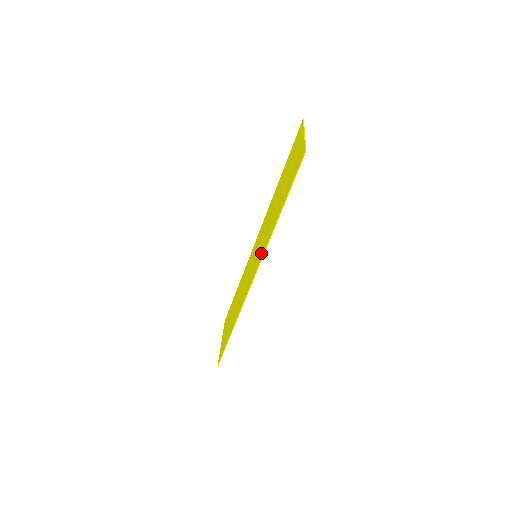
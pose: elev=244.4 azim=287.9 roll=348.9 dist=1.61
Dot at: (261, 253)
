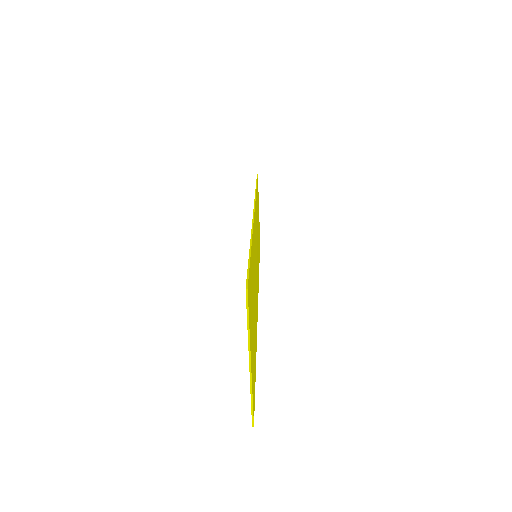
Dot at: occluded
